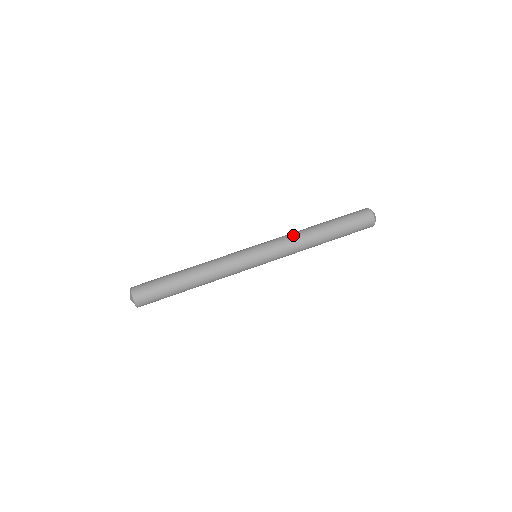
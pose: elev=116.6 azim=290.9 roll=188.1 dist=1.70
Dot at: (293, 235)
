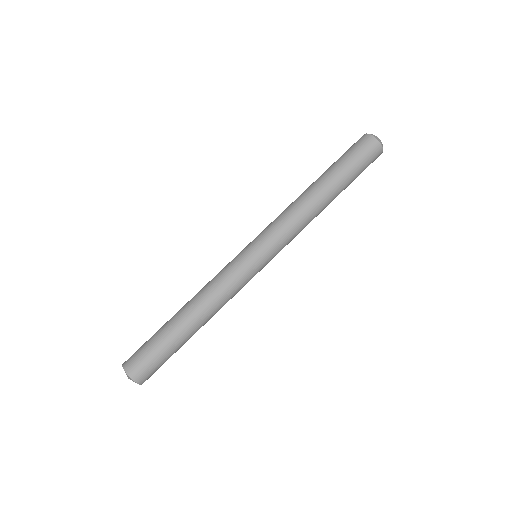
Dot at: (291, 211)
